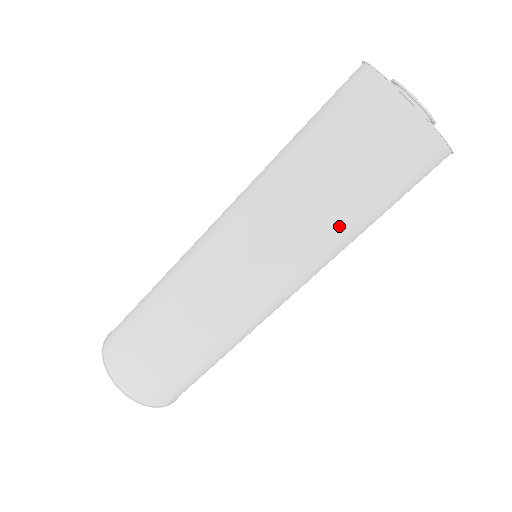
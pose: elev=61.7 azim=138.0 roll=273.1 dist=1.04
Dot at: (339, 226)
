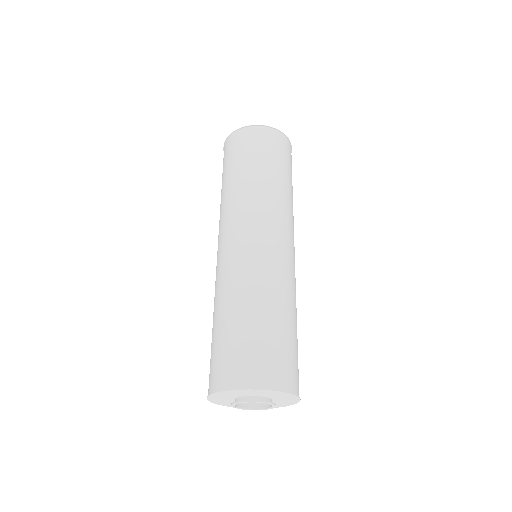
Dot at: (260, 181)
